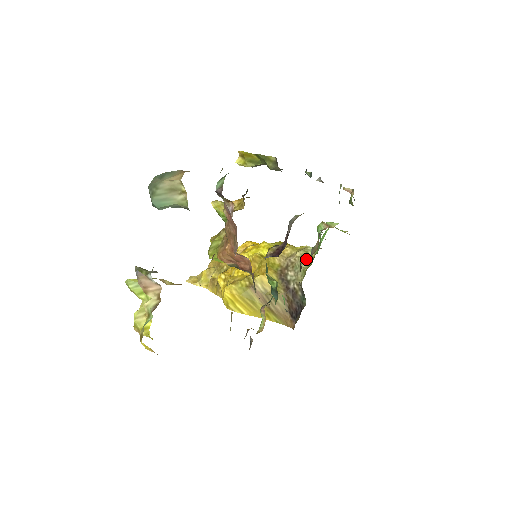
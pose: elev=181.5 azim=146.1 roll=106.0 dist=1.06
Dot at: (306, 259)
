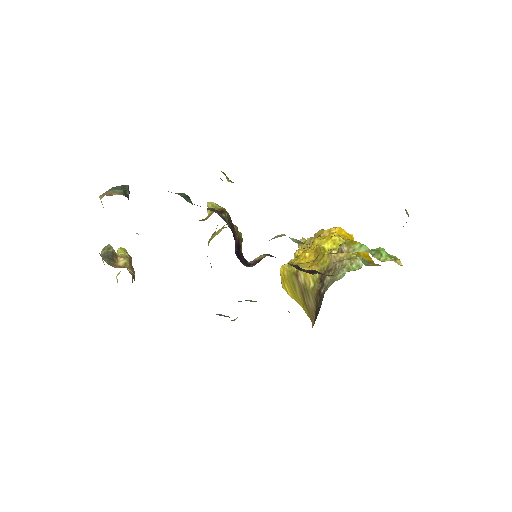
Dot at: (345, 271)
